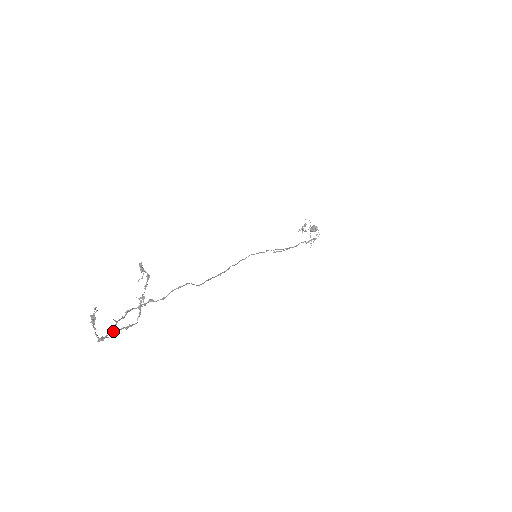
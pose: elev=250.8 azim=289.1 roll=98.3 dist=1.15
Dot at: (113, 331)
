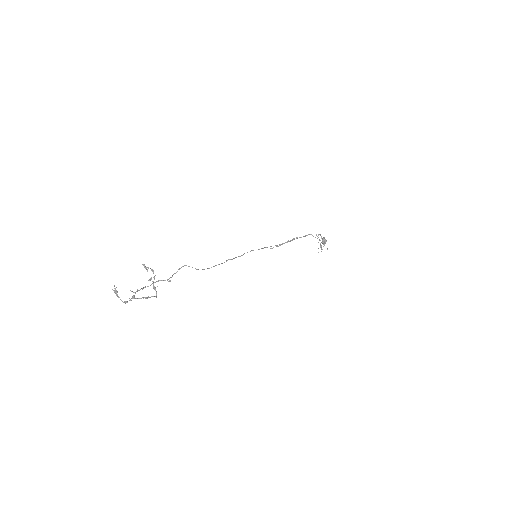
Dot at: (133, 297)
